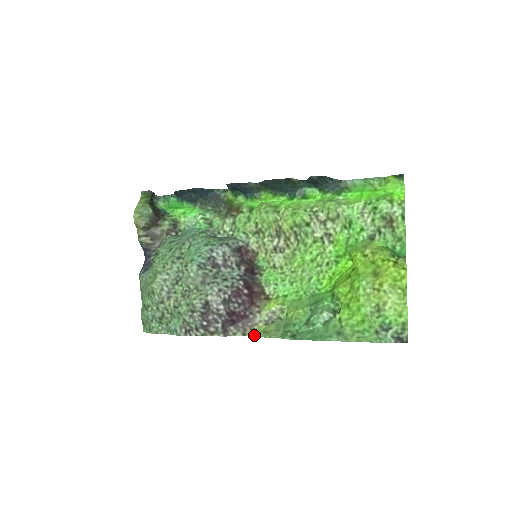
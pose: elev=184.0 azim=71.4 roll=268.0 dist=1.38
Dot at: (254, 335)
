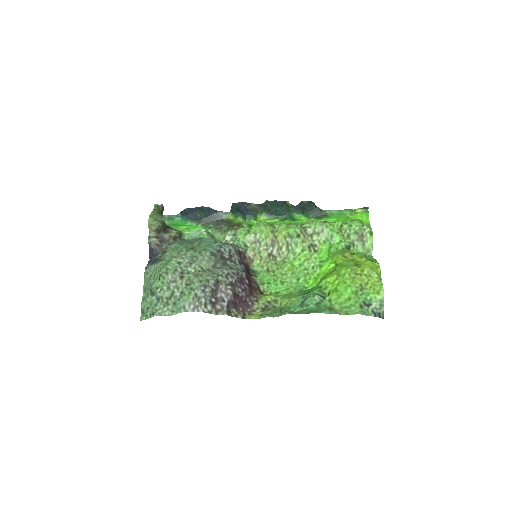
Dot at: (253, 318)
